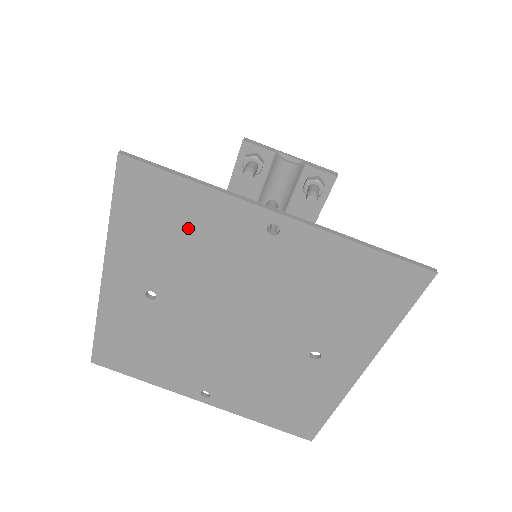
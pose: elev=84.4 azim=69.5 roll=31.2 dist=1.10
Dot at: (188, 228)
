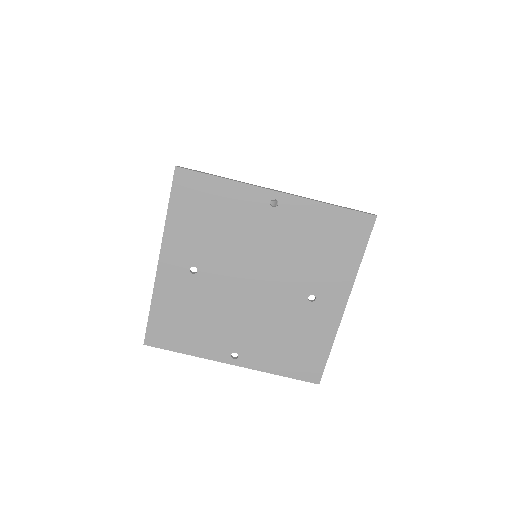
Dot at: (220, 211)
